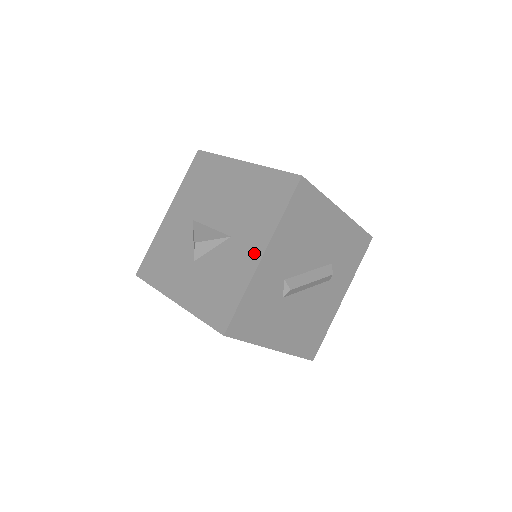
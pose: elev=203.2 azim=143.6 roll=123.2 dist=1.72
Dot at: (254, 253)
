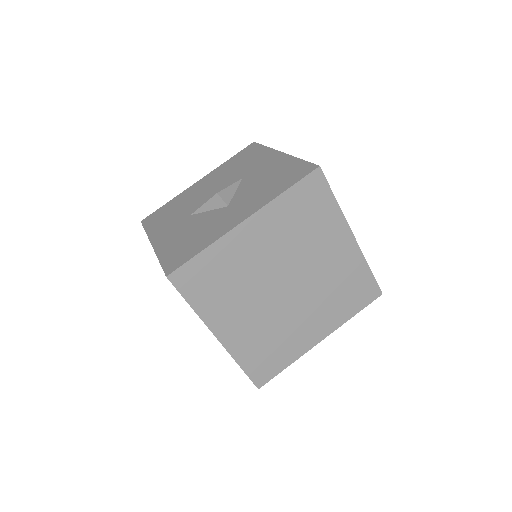
Dot at: (274, 158)
